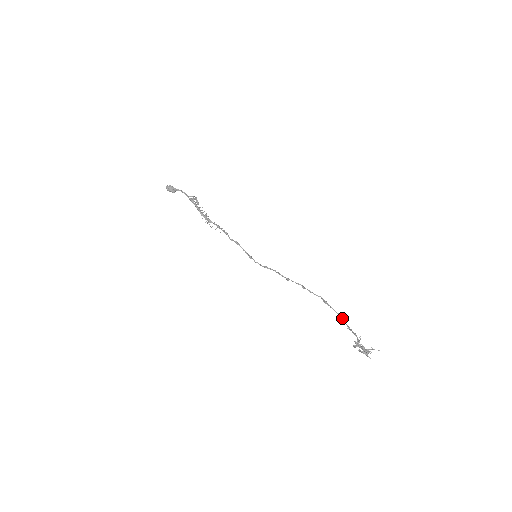
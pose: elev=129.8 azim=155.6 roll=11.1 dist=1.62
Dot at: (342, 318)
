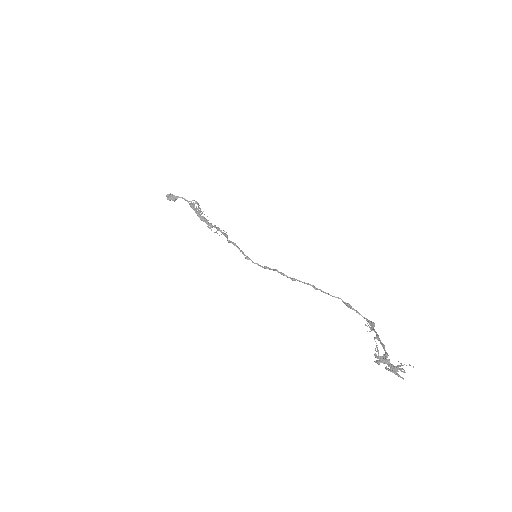
Dot at: (372, 325)
